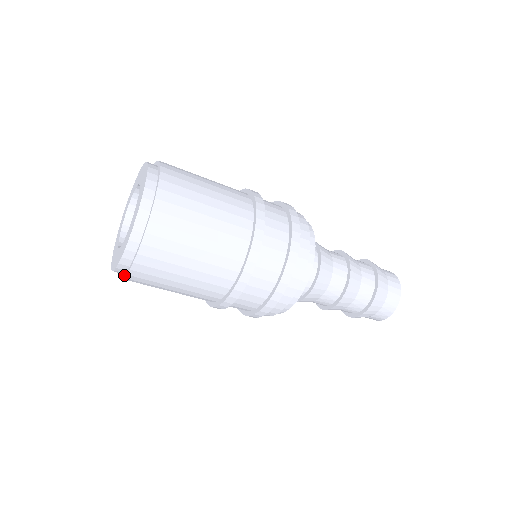
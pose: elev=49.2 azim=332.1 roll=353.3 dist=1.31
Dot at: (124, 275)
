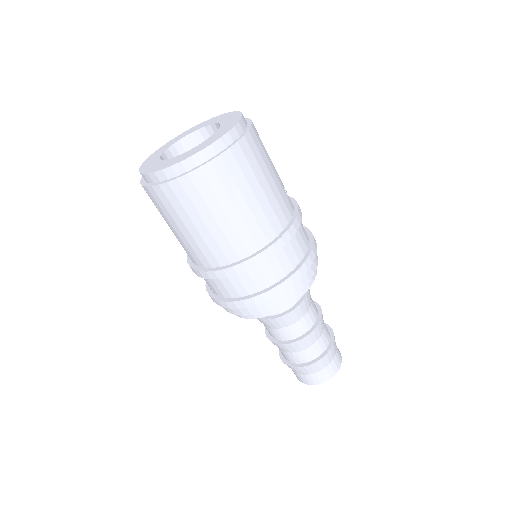
Dot at: (142, 182)
